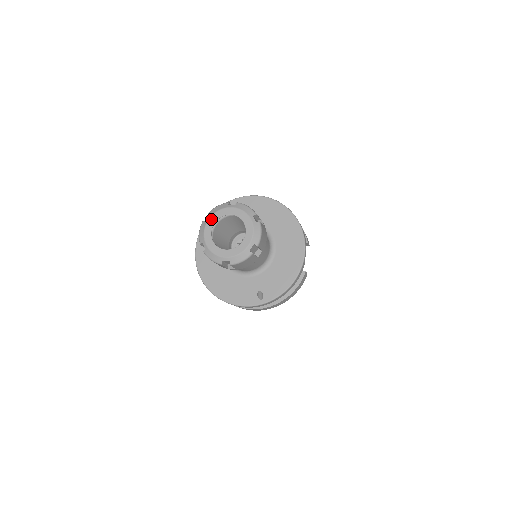
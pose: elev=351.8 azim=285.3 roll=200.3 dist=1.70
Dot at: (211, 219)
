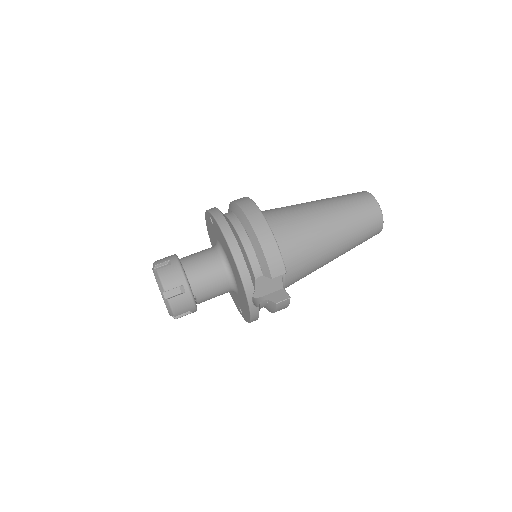
Dot at: occluded
